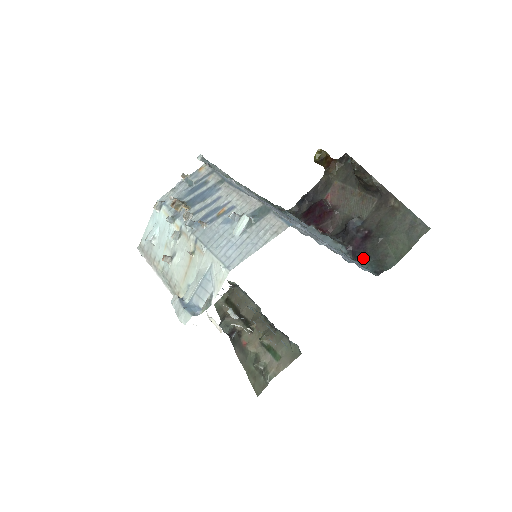
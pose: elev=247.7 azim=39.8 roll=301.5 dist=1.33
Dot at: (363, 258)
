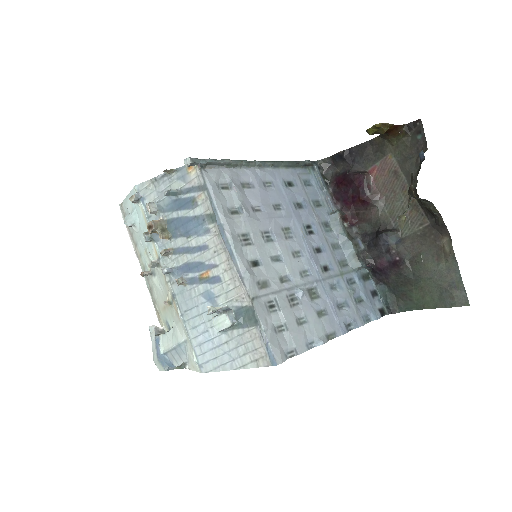
Dot at: (382, 283)
